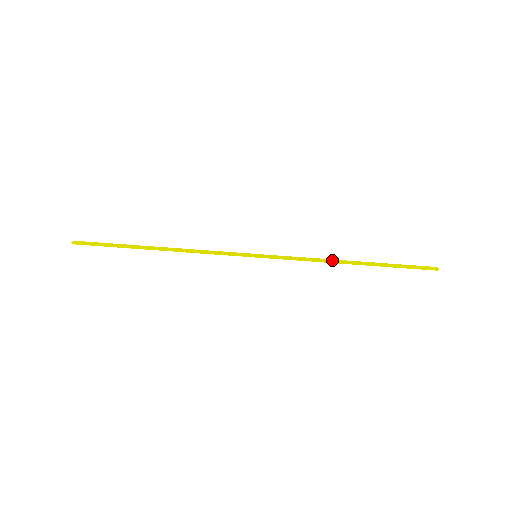
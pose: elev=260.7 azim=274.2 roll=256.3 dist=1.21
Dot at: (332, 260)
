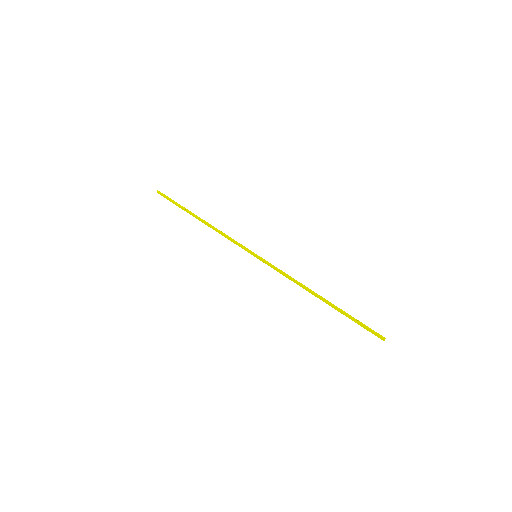
Dot at: (306, 289)
